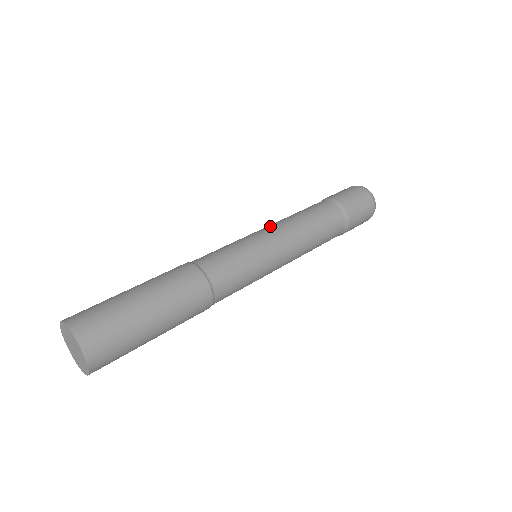
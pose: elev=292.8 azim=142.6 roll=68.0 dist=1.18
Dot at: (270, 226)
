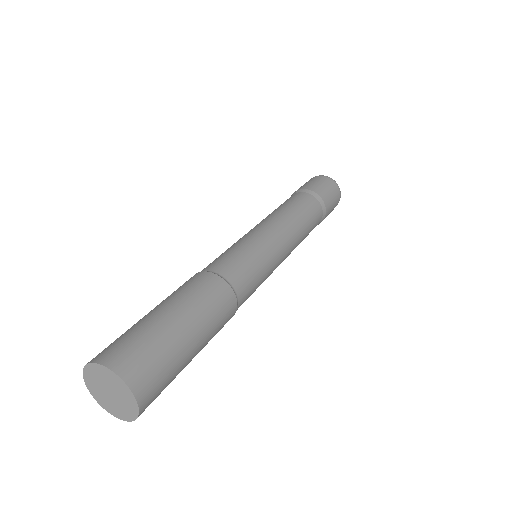
Dot at: (266, 223)
